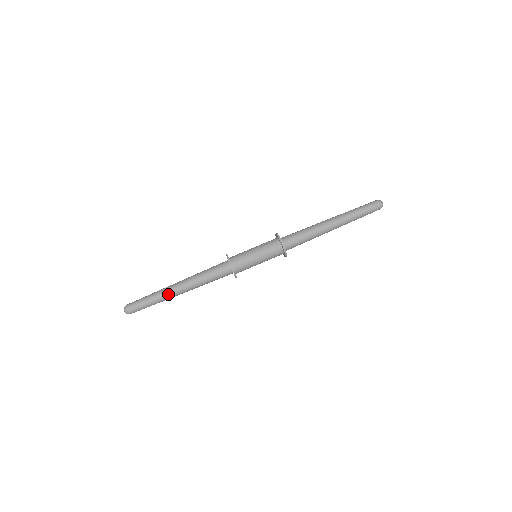
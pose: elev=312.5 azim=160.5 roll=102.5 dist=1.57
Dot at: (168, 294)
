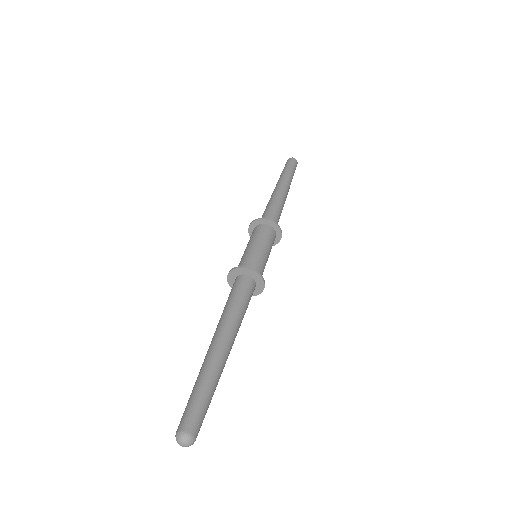
Dot at: (221, 363)
